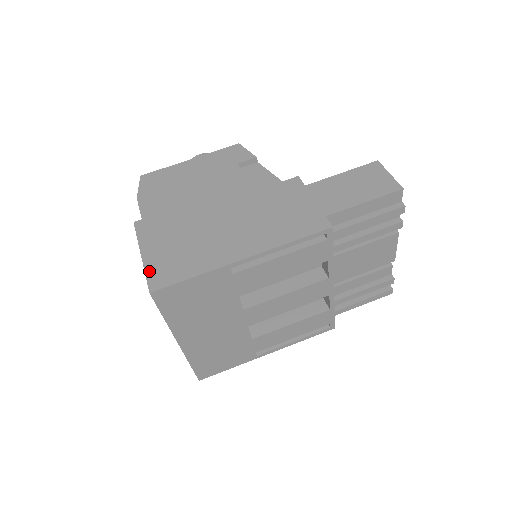
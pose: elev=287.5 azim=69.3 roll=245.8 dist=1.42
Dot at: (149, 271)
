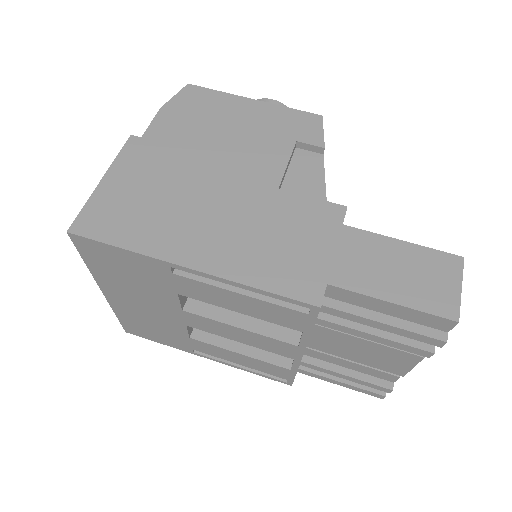
Dot at: (90, 205)
